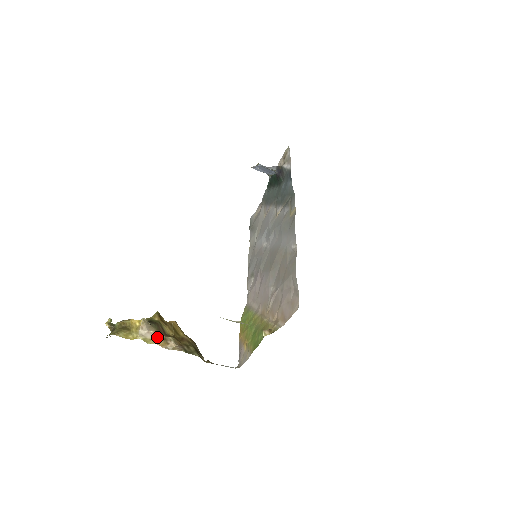
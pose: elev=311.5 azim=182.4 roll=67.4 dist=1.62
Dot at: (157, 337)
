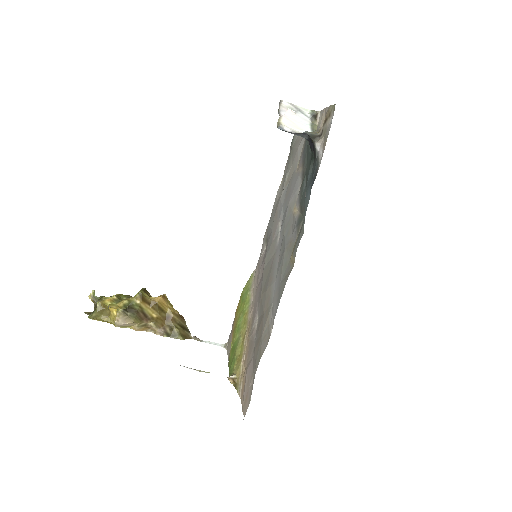
Dot at: (136, 325)
